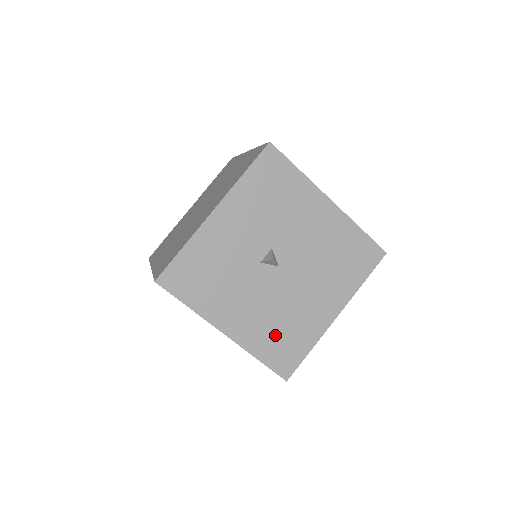
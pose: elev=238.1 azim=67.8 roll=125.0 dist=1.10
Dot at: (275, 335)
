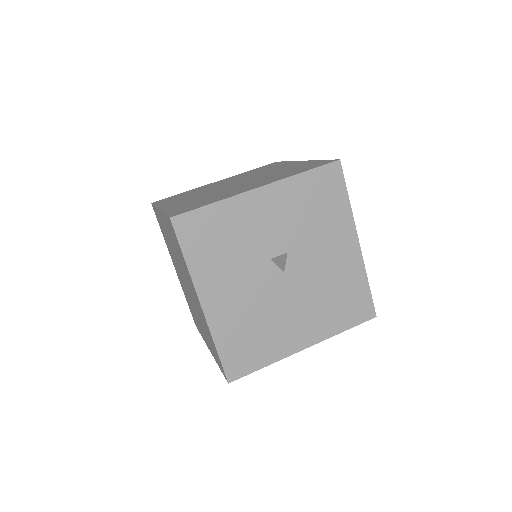
Dot at: (244, 333)
